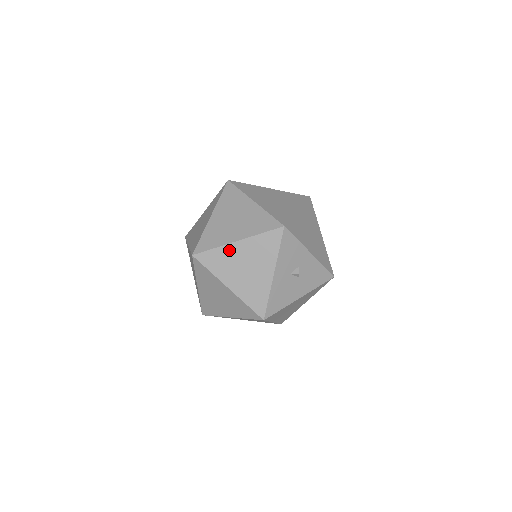
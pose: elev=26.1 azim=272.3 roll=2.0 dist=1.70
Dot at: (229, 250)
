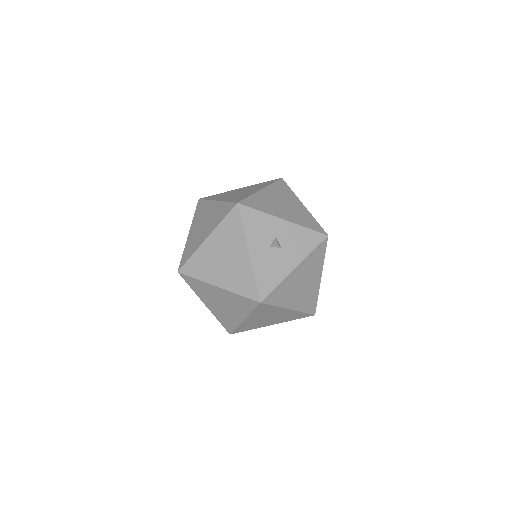
Dot at: (203, 251)
